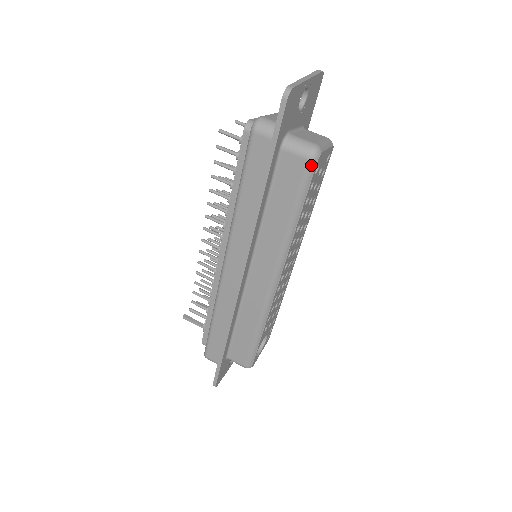
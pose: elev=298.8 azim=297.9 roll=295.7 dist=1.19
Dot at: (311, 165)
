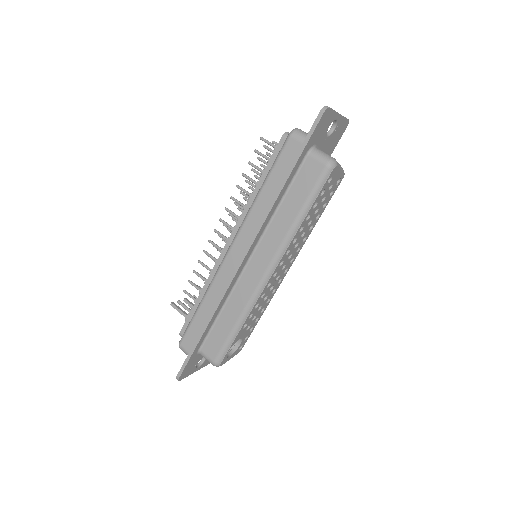
Dot at: (327, 171)
